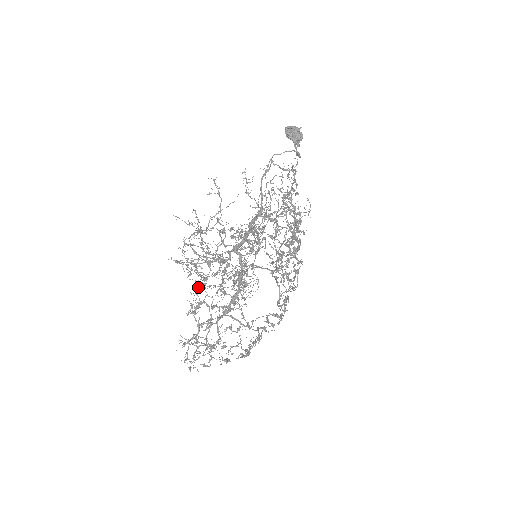
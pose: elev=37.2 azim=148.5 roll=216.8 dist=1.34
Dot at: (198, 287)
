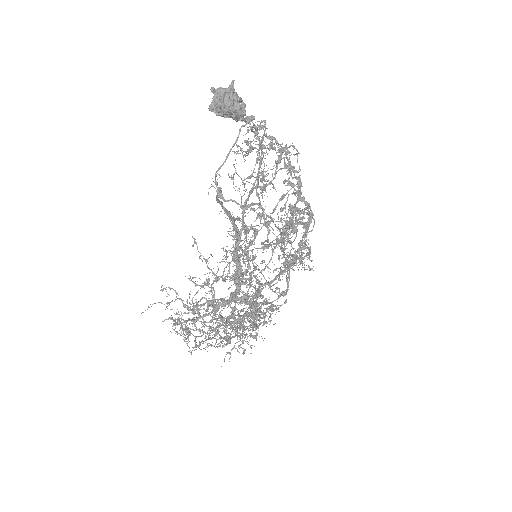
Dot at: occluded
